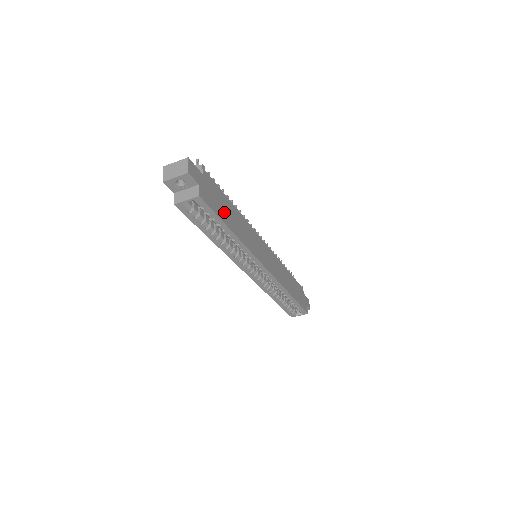
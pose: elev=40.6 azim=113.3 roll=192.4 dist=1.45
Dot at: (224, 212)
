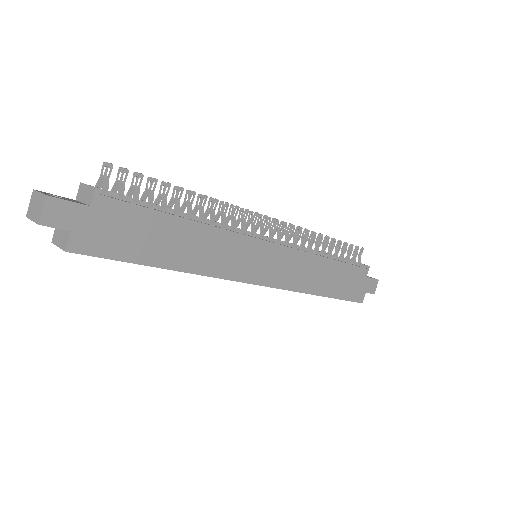
Dot at: (146, 245)
